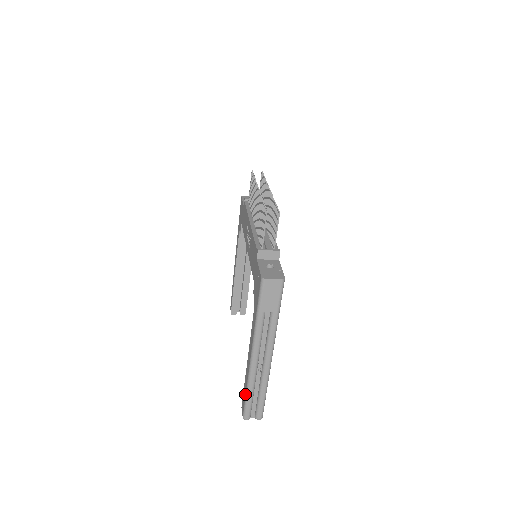
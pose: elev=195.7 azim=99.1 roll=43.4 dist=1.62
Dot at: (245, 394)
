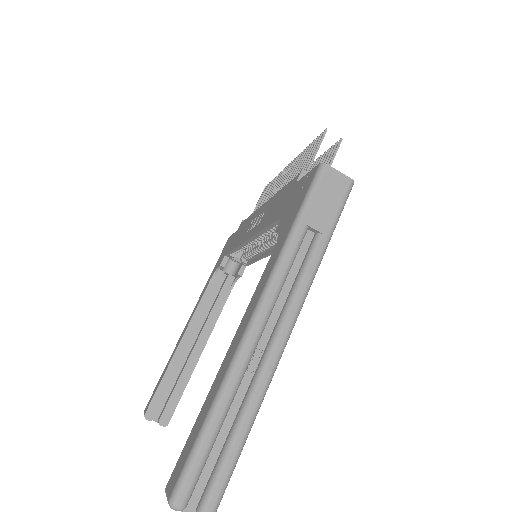
Dot at: (201, 423)
